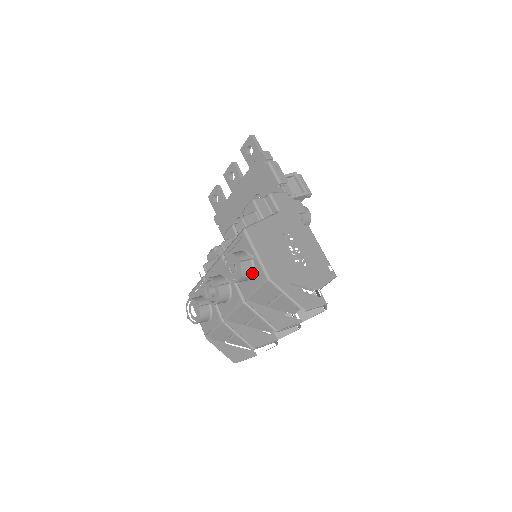
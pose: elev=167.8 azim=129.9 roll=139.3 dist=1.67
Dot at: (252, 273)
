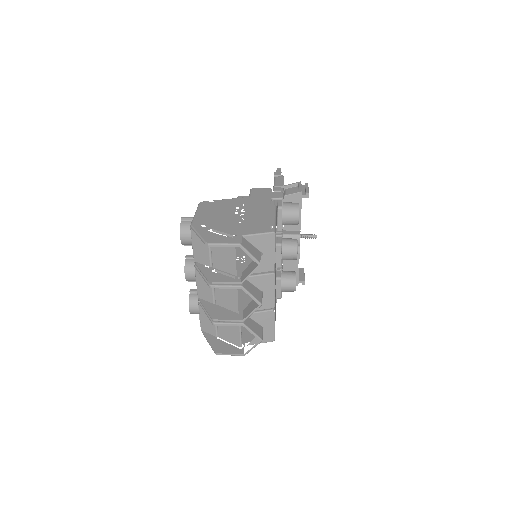
Dot at: occluded
